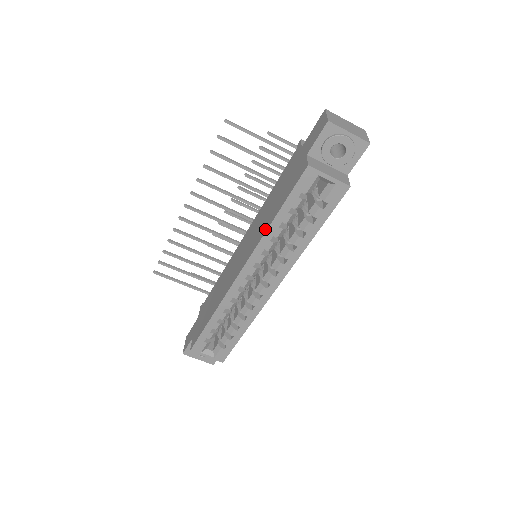
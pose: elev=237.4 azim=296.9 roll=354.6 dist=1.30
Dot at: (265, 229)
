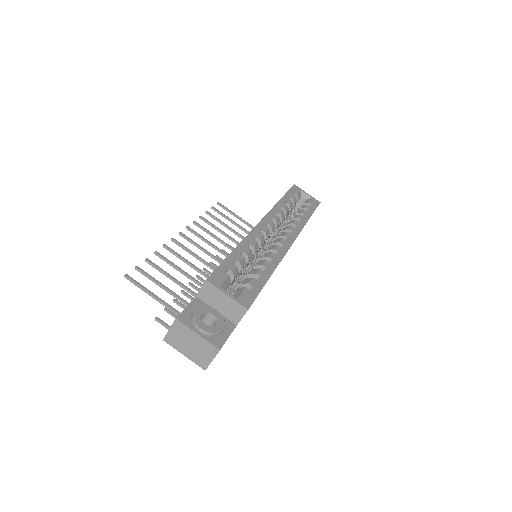
Dot at: occluded
